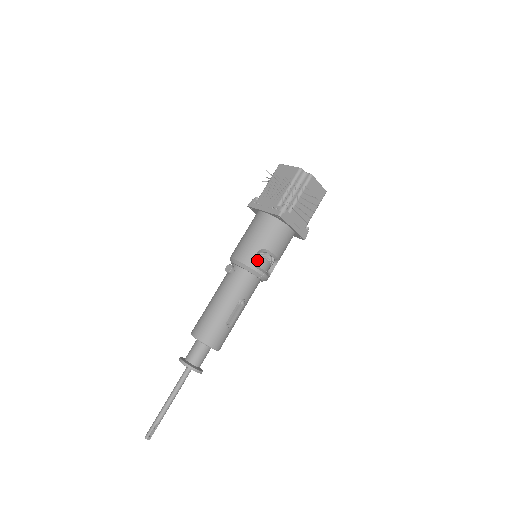
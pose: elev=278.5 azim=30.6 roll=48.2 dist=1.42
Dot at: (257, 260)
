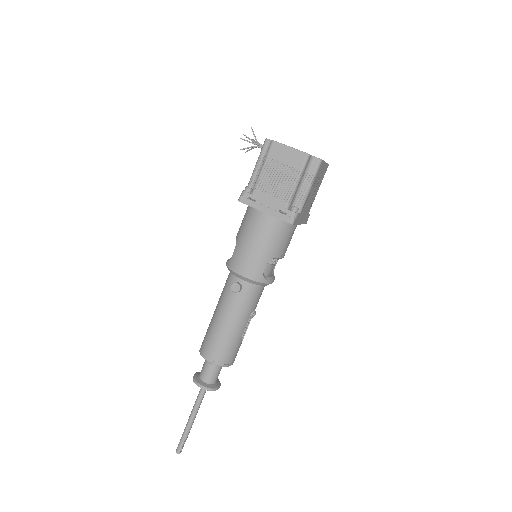
Dot at: (265, 270)
